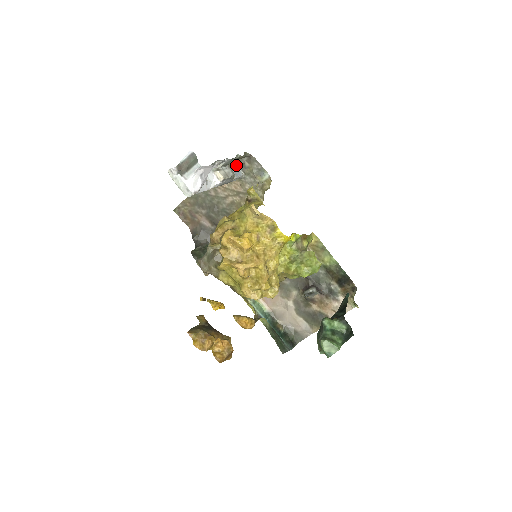
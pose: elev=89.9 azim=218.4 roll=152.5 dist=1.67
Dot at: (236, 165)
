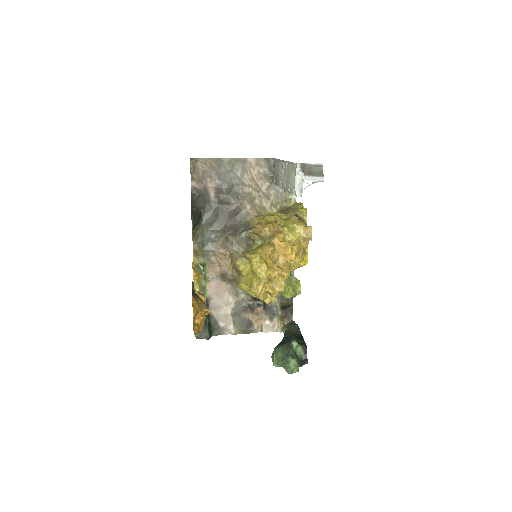
Dot at: occluded
